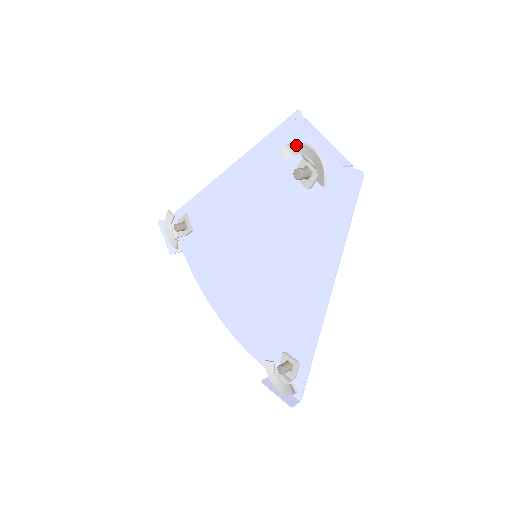
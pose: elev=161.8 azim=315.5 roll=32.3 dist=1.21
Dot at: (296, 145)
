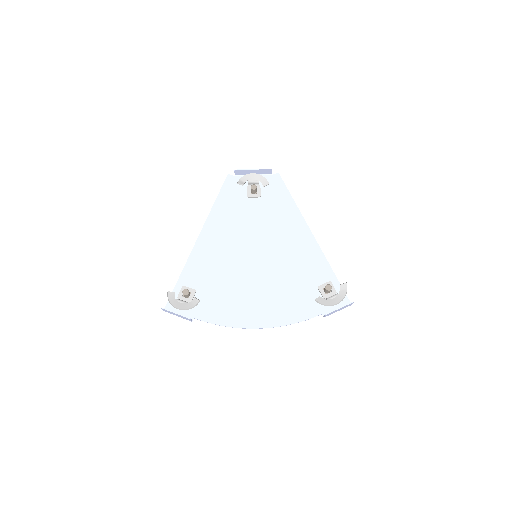
Dot at: (243, 177)
